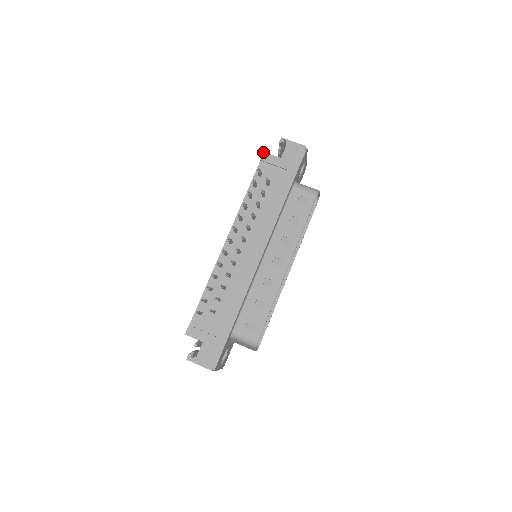
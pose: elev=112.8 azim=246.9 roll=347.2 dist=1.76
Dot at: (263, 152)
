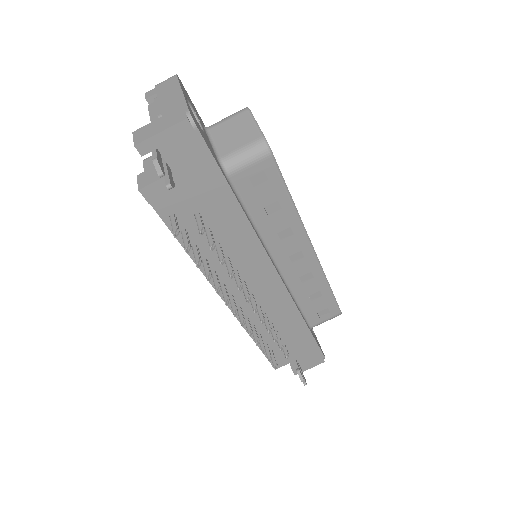
Dot at: occluded
